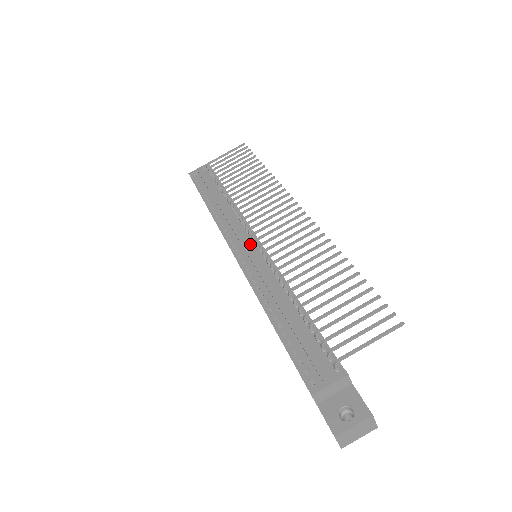
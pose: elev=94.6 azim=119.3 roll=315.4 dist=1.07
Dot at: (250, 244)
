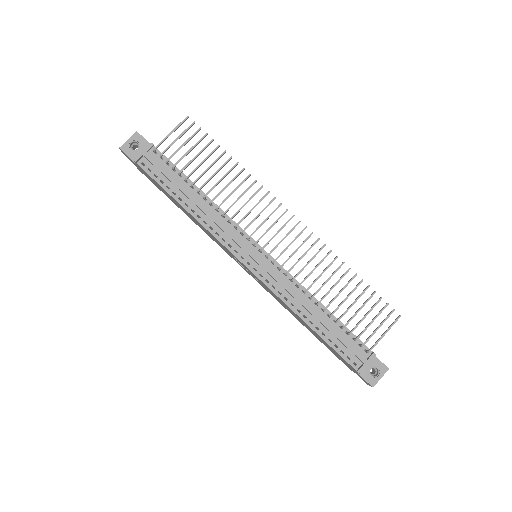
Dot at: (258, 255)
